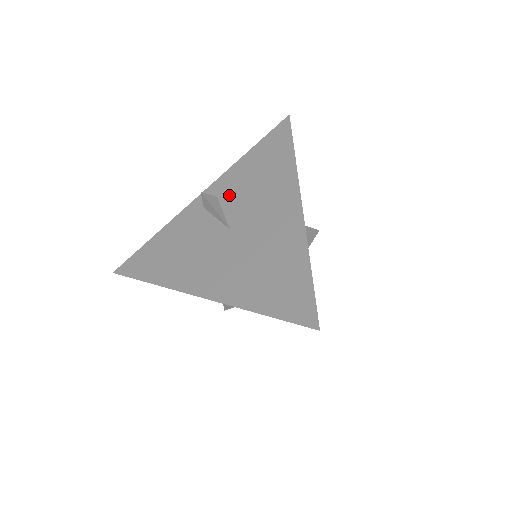
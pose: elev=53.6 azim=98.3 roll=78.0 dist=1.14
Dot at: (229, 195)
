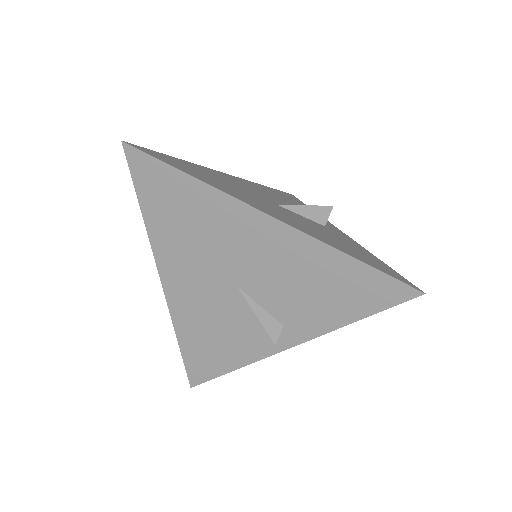
Dot at: occluded
